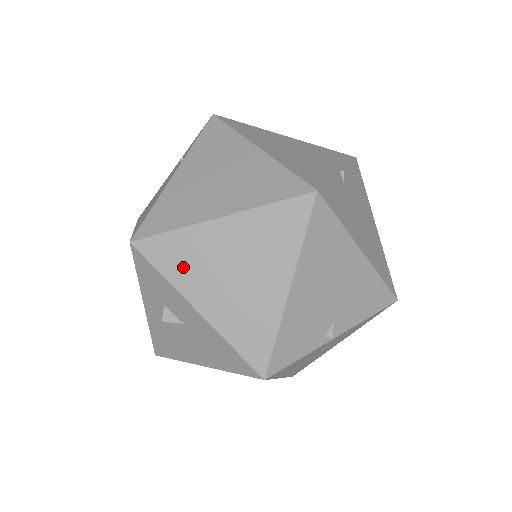
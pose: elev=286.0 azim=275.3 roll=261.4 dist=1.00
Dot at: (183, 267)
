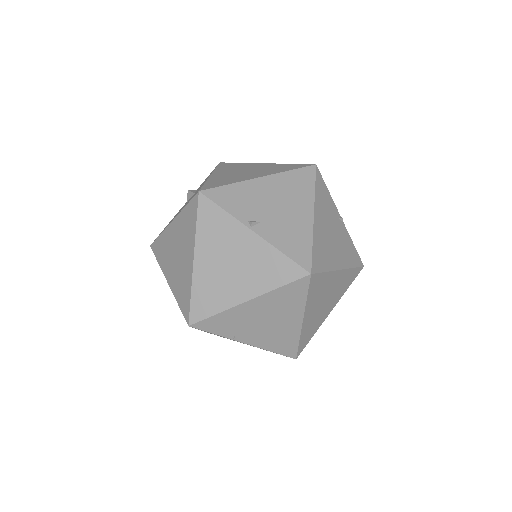
Dot at: (227, 168)
